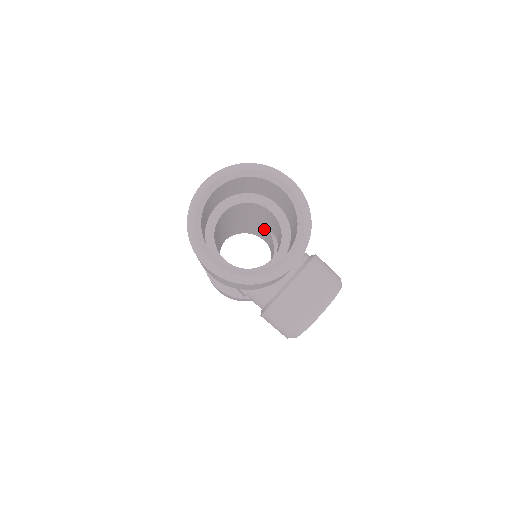
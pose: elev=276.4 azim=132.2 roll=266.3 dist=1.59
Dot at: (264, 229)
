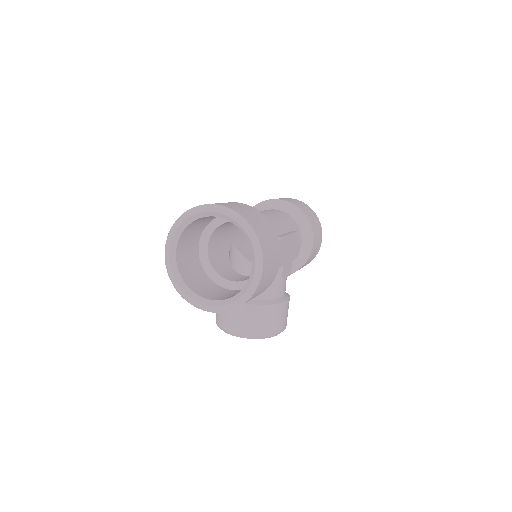
Dot at: occluded
